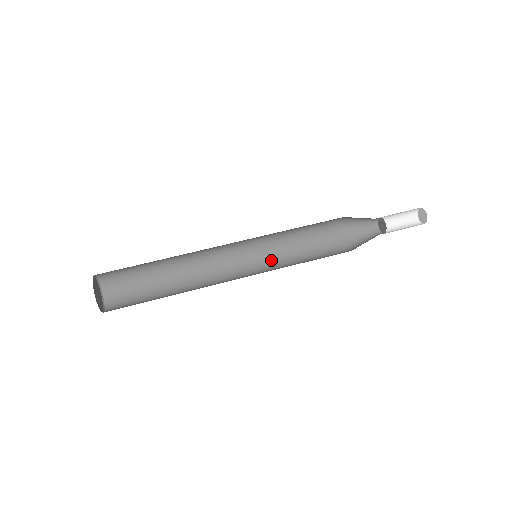
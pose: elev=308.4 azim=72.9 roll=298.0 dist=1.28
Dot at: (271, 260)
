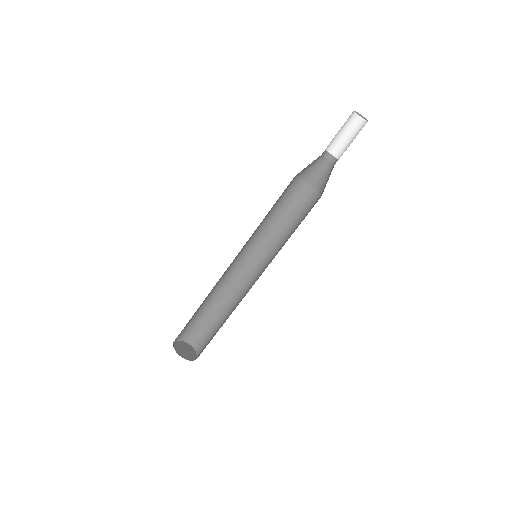
Dot at: (266, 240)
